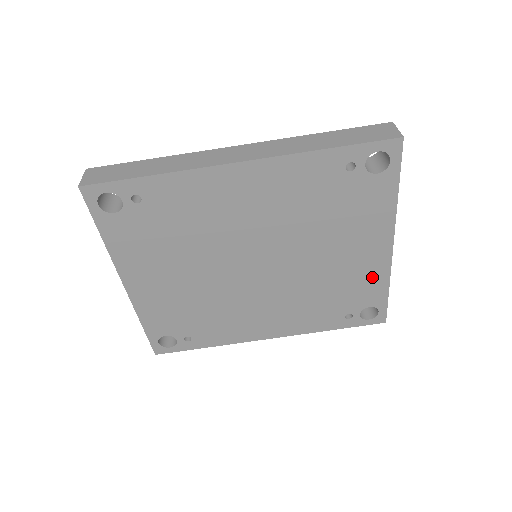
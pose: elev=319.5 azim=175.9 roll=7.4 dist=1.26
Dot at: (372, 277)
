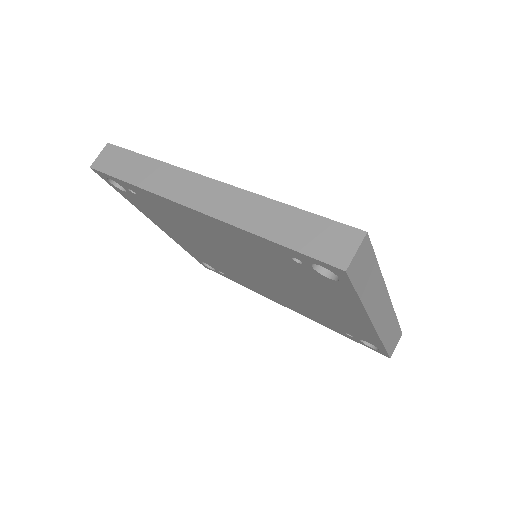
Dot at: (361, 329)
